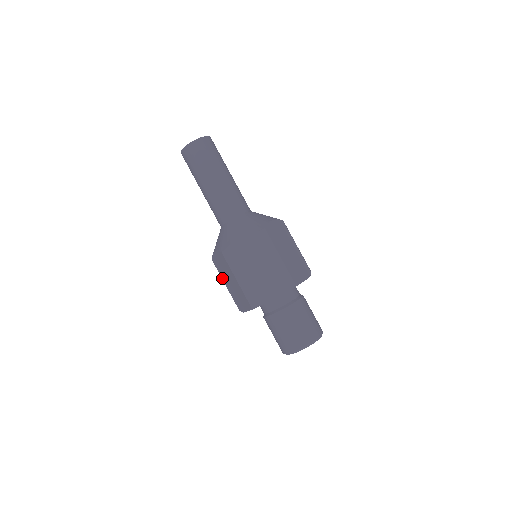
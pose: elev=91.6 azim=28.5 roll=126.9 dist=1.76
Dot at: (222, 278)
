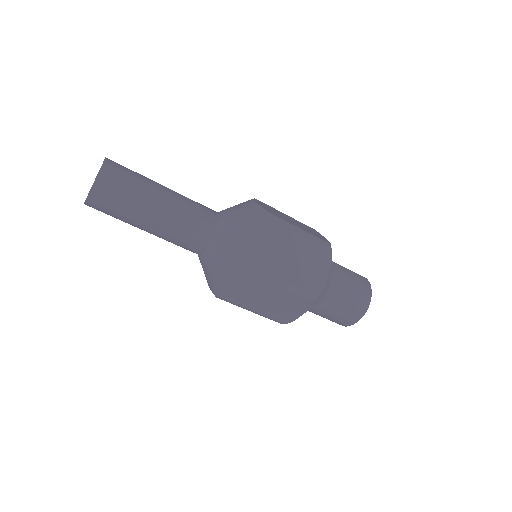
Dot at: occluded
